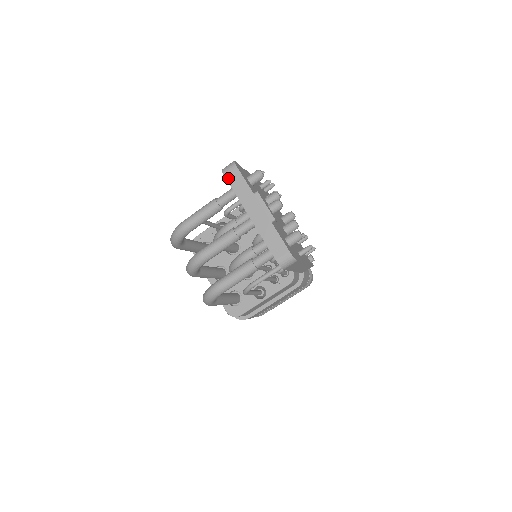
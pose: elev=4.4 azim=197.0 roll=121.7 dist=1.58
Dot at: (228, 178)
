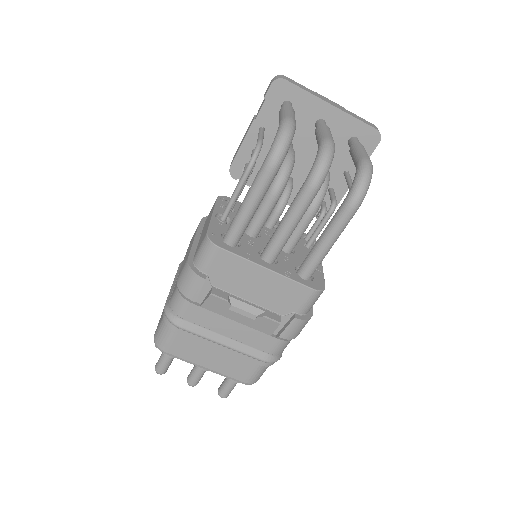
Dot at: (290, 81)
